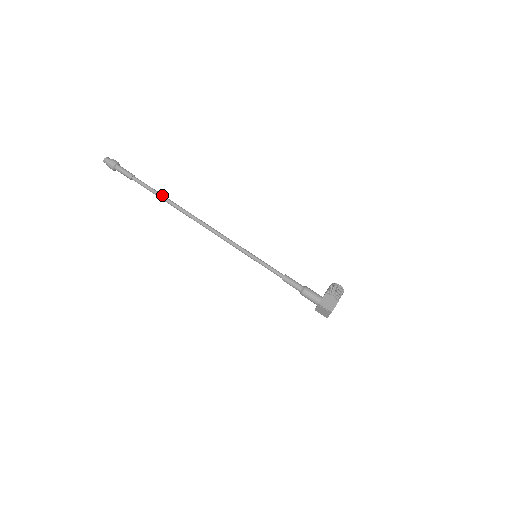
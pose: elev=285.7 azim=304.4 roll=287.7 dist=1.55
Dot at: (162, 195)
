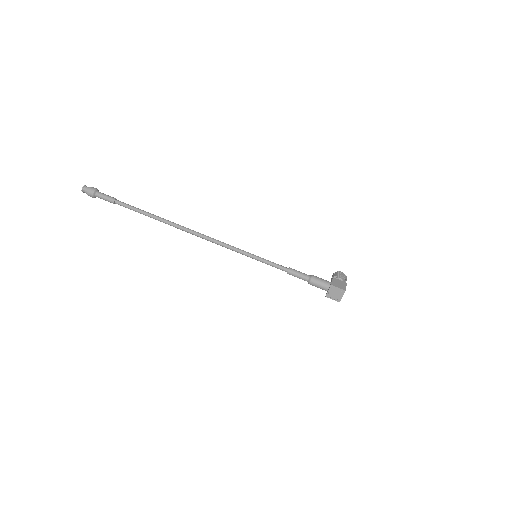
Dot at: (149, 213)
